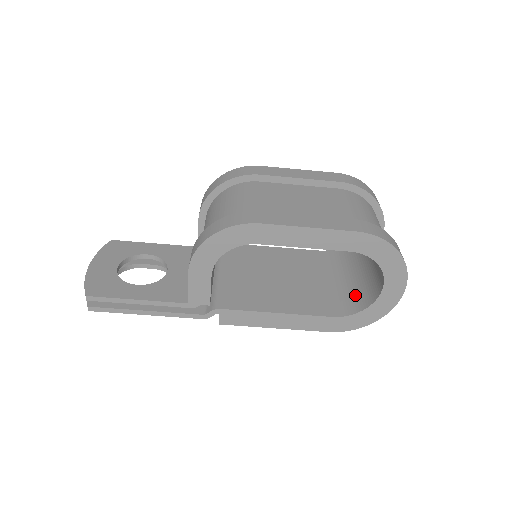
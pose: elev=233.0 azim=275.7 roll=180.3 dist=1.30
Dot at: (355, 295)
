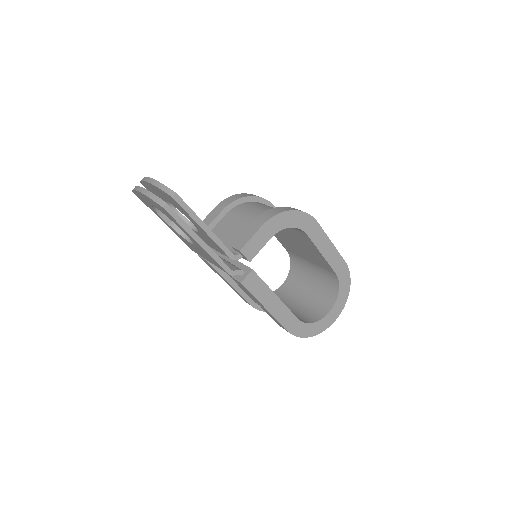
Dot at: (300, 316)
